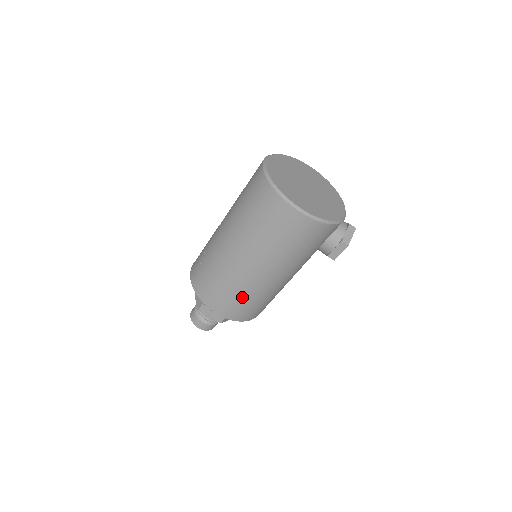
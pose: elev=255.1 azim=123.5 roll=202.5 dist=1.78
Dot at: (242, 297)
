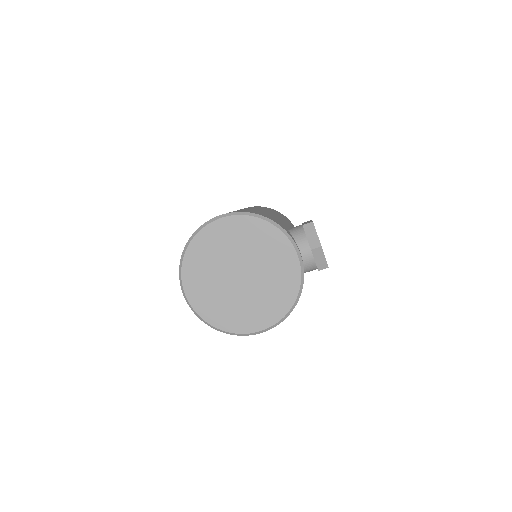
Dot at: occluded
